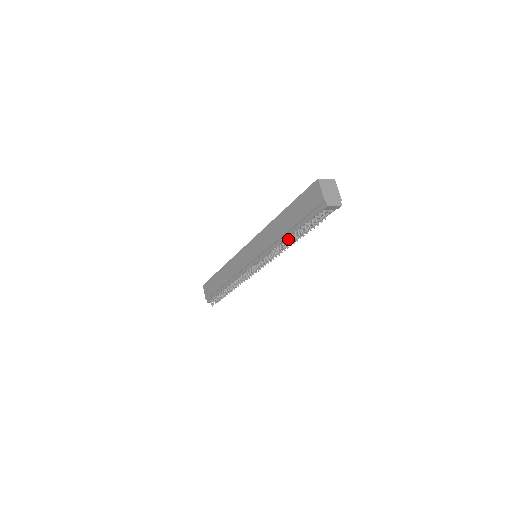
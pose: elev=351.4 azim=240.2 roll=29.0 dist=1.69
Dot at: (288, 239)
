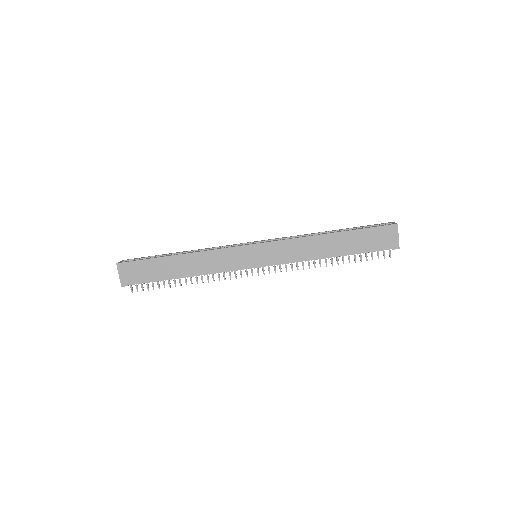
Dot at: (332, 258)
